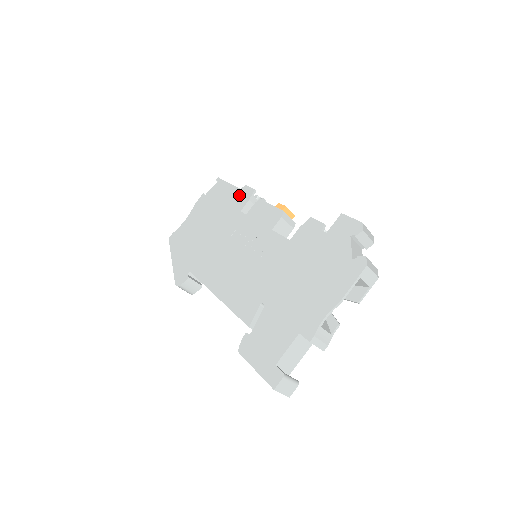
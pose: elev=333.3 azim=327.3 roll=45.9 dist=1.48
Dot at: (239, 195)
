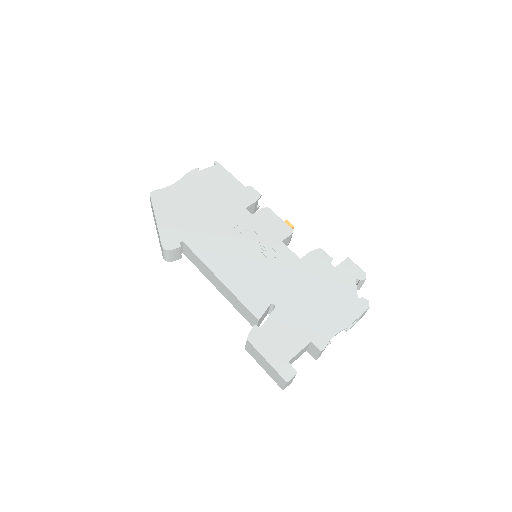
Dot at: (244, 192)
